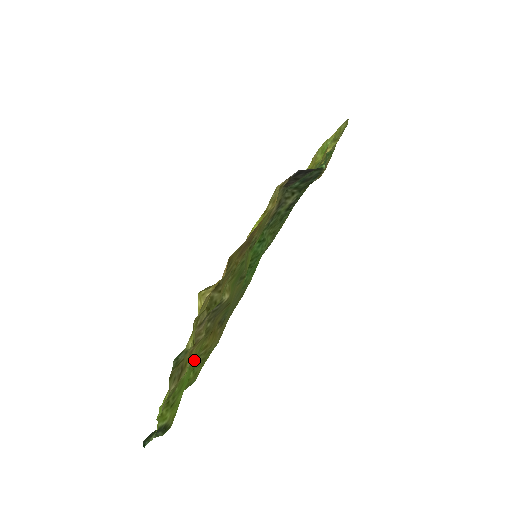
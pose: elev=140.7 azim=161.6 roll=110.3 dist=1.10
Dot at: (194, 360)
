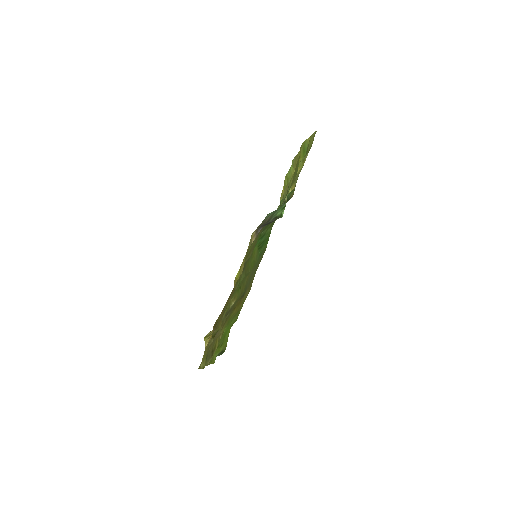
Dot at: (227, 324)
